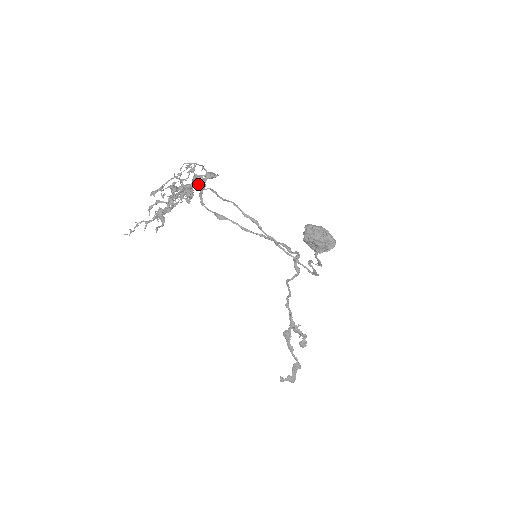
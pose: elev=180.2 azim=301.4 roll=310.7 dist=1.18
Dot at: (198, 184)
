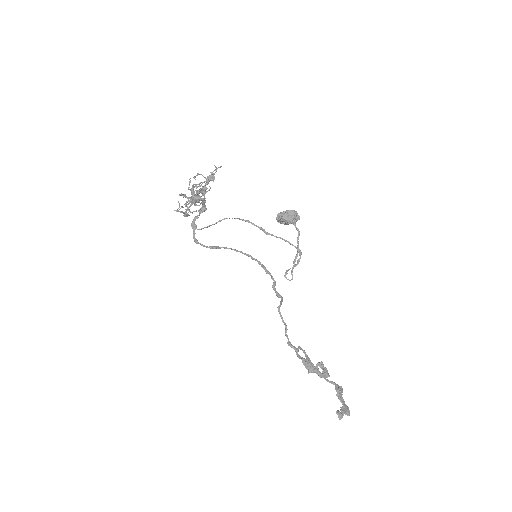
Dot at: (204, 197)
